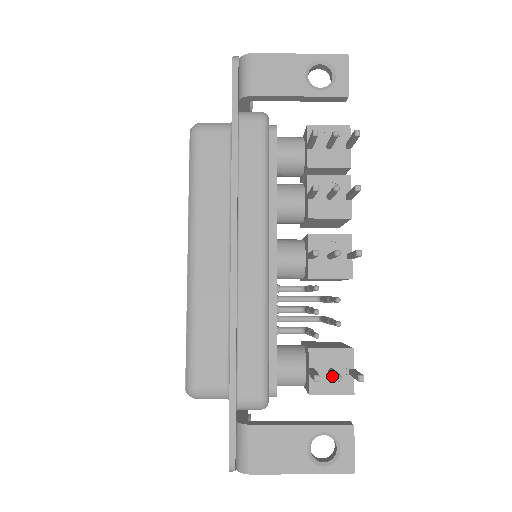
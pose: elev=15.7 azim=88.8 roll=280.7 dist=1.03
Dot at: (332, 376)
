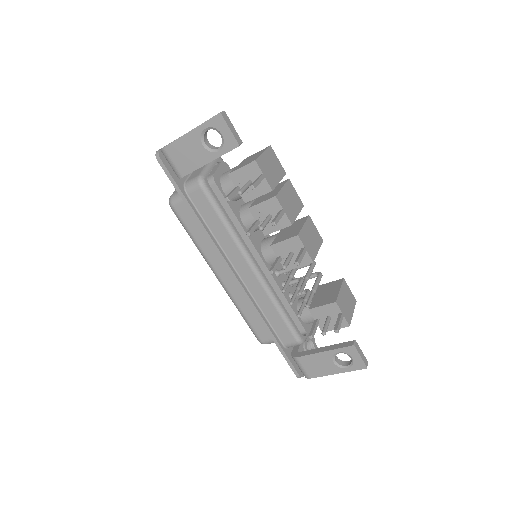
Dot at: (324, 327)
